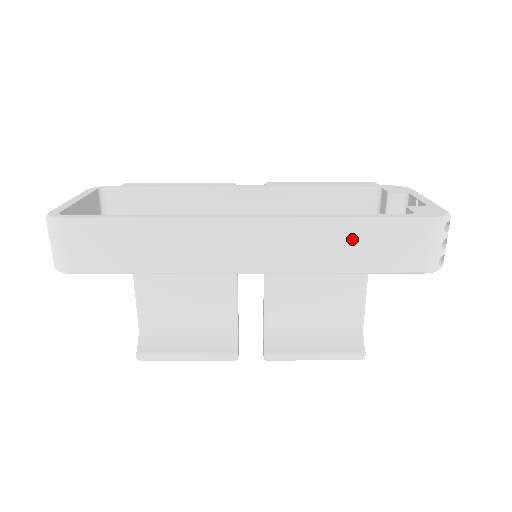
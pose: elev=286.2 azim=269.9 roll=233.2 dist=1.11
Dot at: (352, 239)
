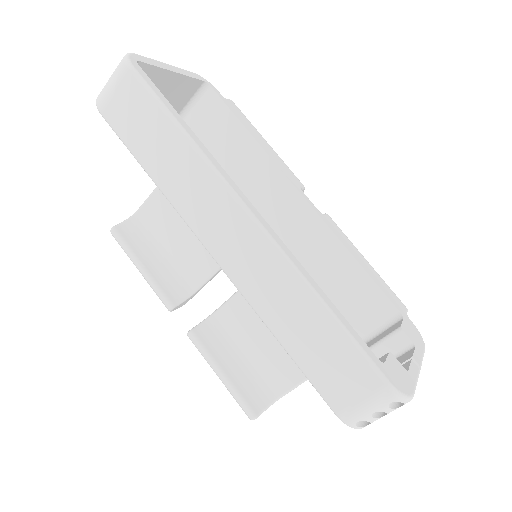
Dot at: (310, 323)
